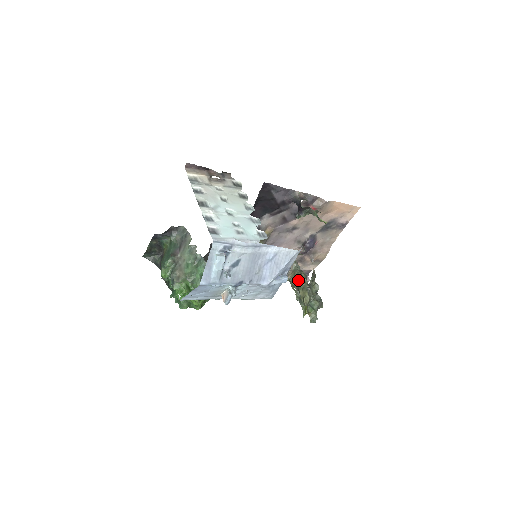
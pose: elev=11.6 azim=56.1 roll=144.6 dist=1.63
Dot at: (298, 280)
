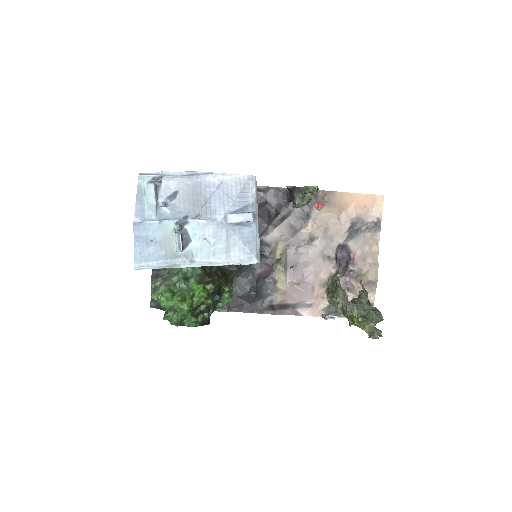
Dot at: (330, 286)
